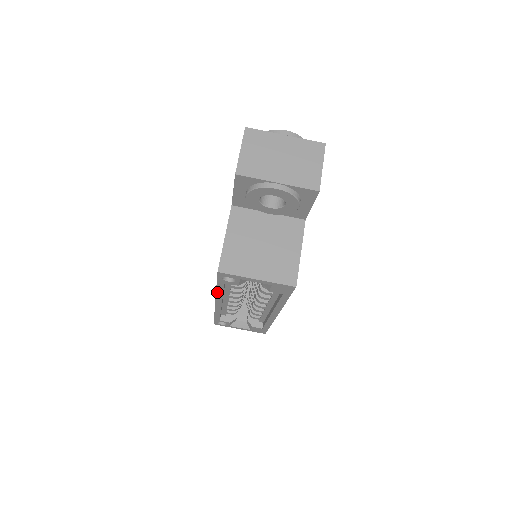
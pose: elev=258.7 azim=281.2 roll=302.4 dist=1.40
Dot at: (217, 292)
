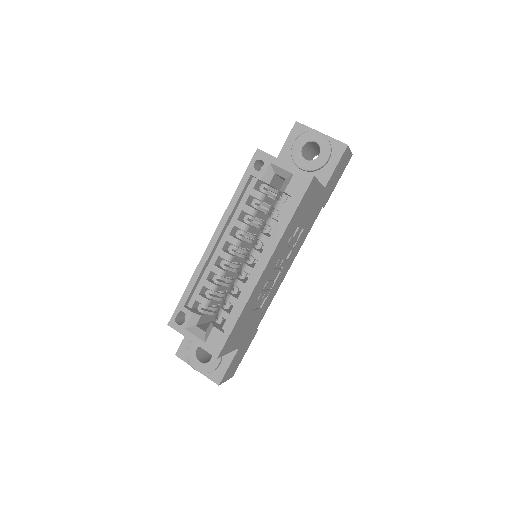
Dot at: (231, 202)
